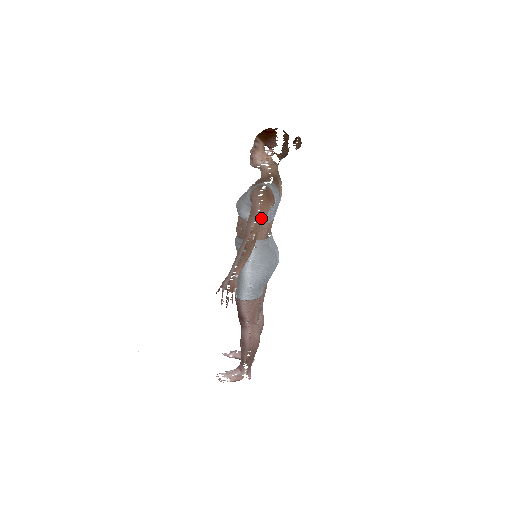
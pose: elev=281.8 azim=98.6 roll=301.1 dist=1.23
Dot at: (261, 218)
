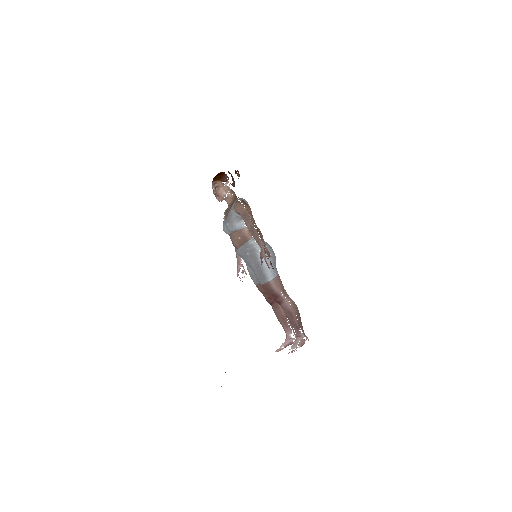
Dot at: (251, 215)
